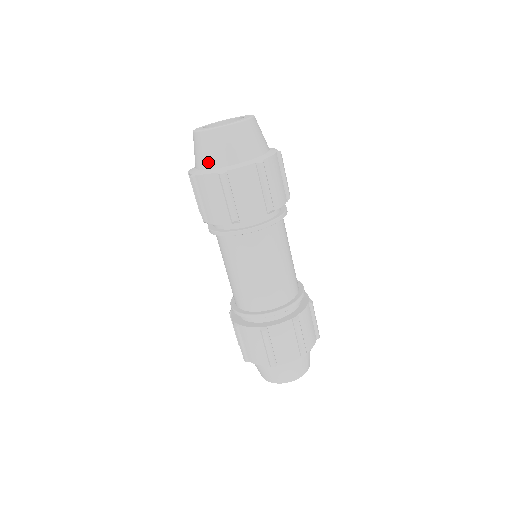
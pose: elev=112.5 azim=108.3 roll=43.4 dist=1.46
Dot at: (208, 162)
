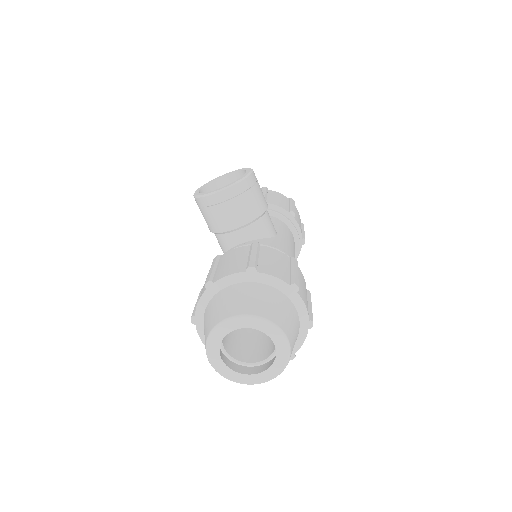
Dot at: occluded
